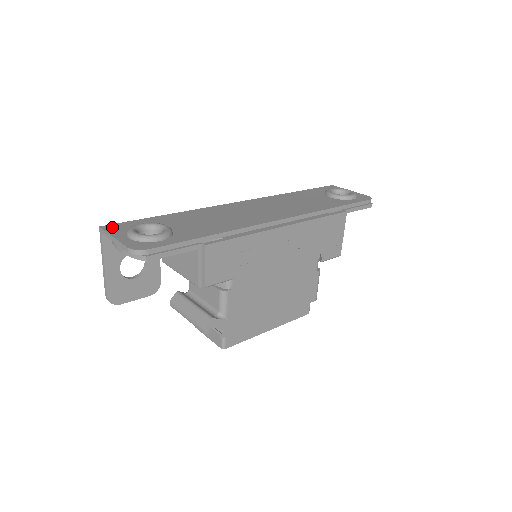
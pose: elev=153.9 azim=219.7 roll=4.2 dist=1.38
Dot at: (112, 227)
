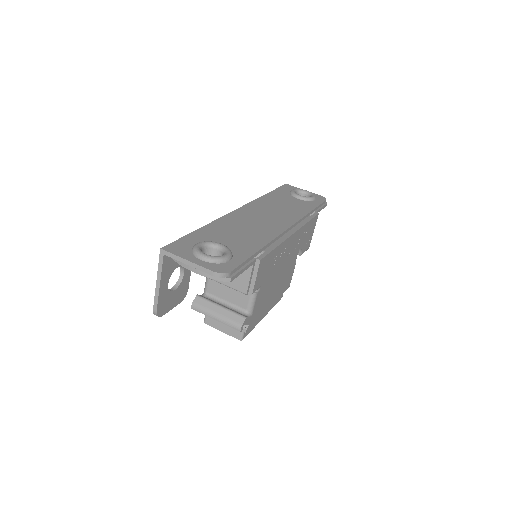
Dot at: (173, 248)
